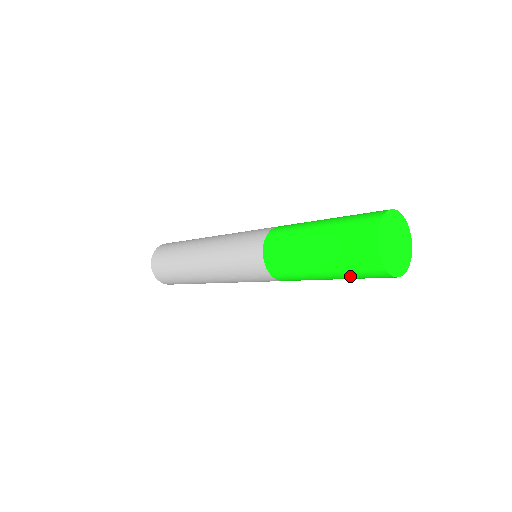
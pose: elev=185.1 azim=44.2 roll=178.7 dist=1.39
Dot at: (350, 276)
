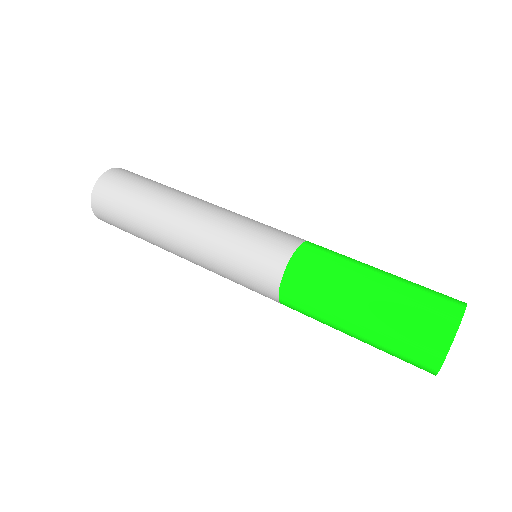
Dot at: occluded
